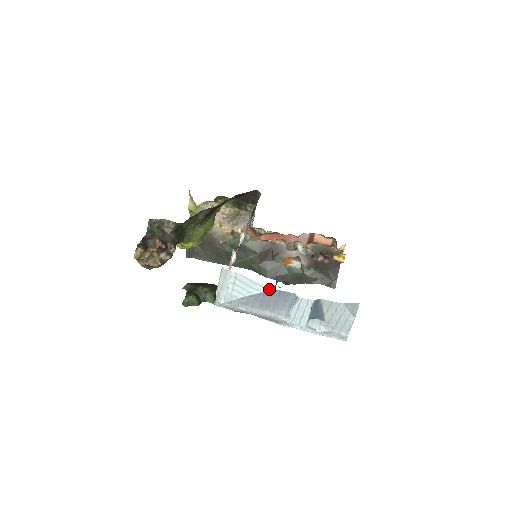
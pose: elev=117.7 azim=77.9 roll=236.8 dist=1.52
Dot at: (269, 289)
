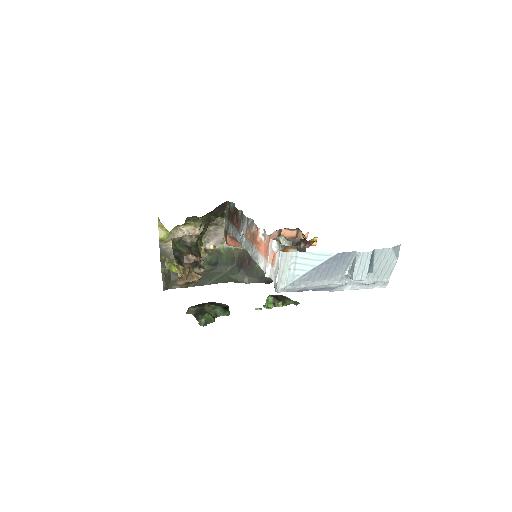
Dot at: (332, 255)
